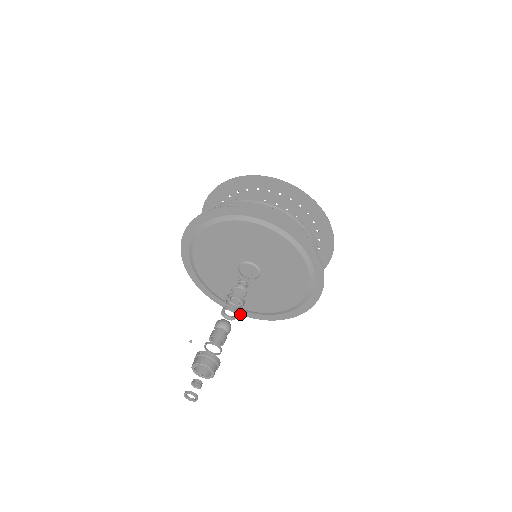
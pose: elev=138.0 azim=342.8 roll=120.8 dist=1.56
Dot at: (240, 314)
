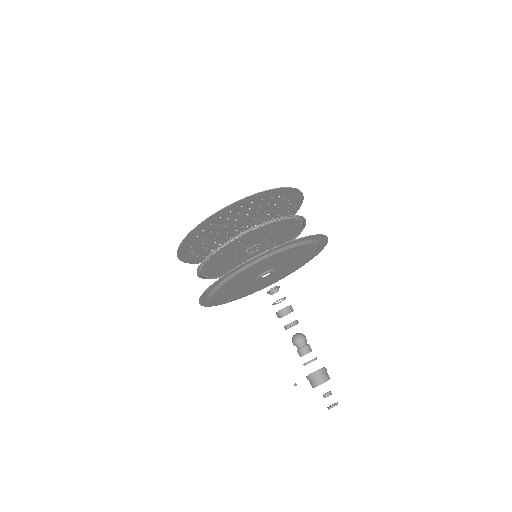
Dot at: (297, 269)
